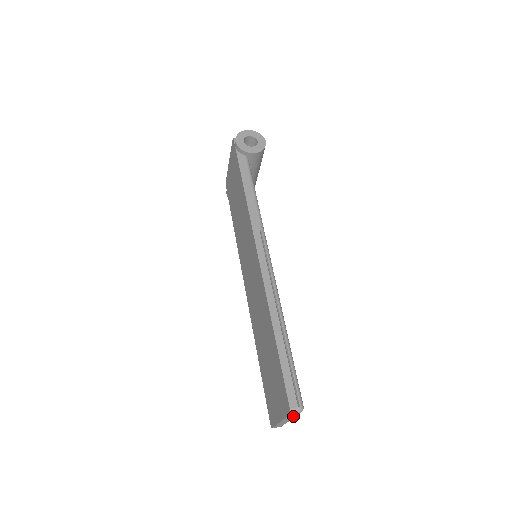
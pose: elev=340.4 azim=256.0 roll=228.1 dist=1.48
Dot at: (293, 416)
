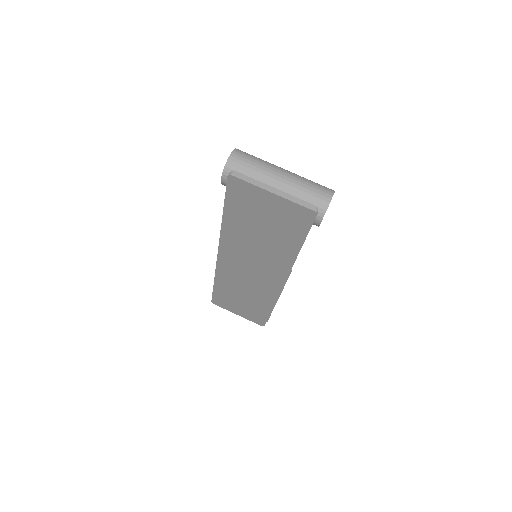
Dot at: occluded
